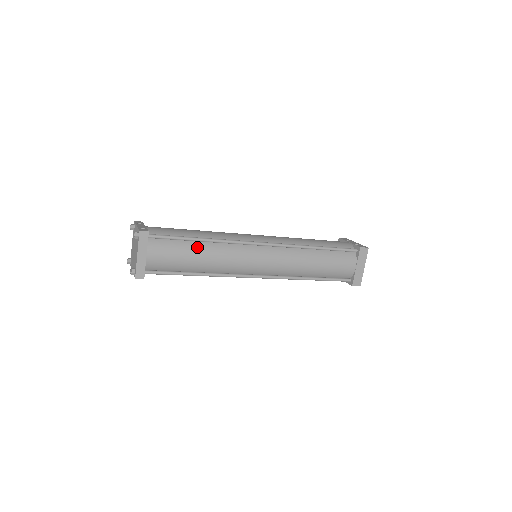
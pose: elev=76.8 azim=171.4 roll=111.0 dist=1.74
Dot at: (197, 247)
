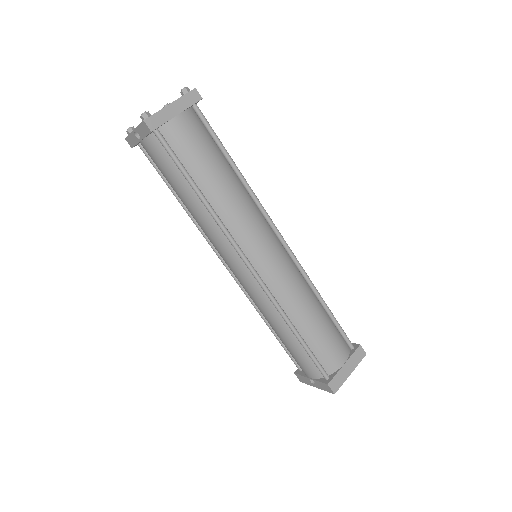
Dot at: (227, 168)
